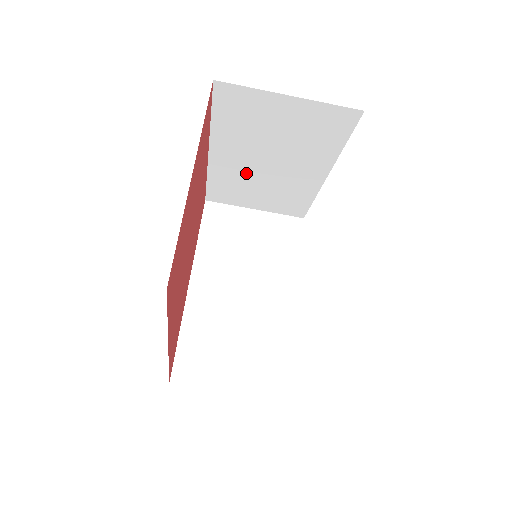
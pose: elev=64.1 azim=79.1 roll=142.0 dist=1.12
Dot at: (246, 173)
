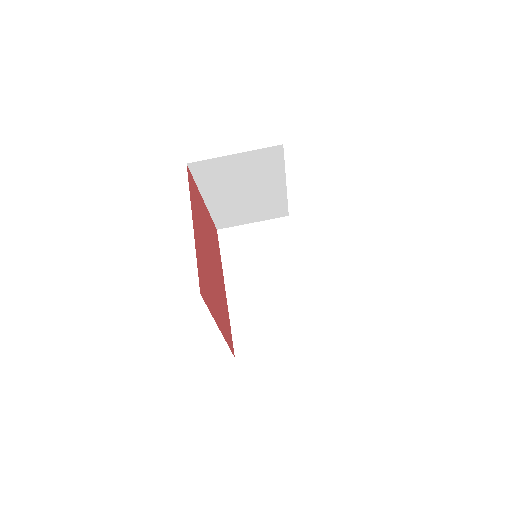
Dot at: (234, 204)
